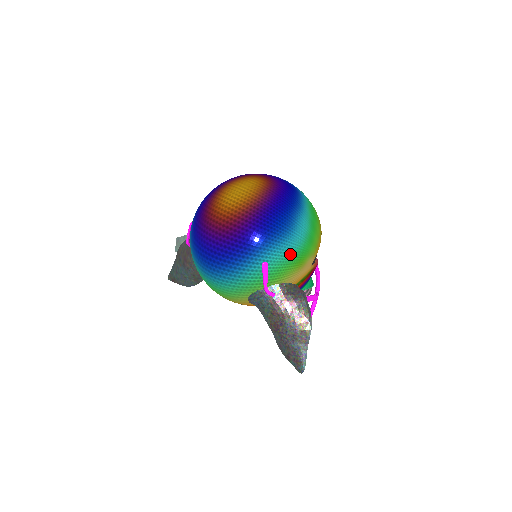
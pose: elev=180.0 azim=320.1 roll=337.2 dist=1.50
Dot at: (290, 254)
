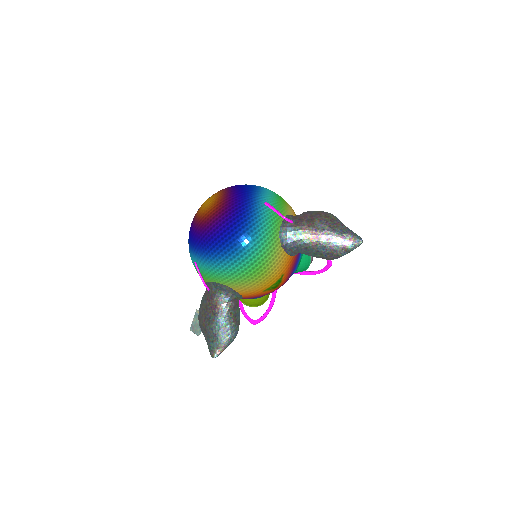
Dot at: (273, 195)
